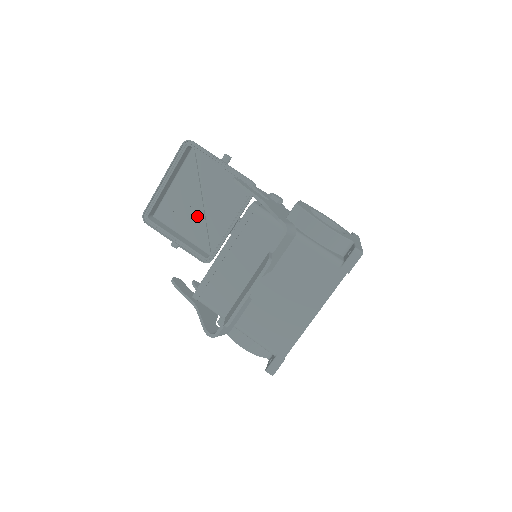
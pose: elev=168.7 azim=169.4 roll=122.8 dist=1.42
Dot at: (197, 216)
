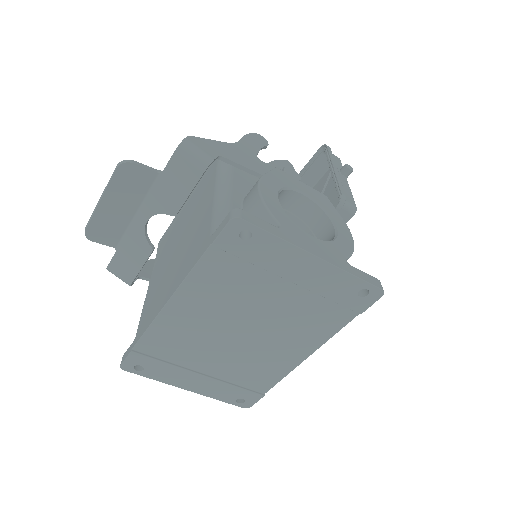
Dot at: occluded
